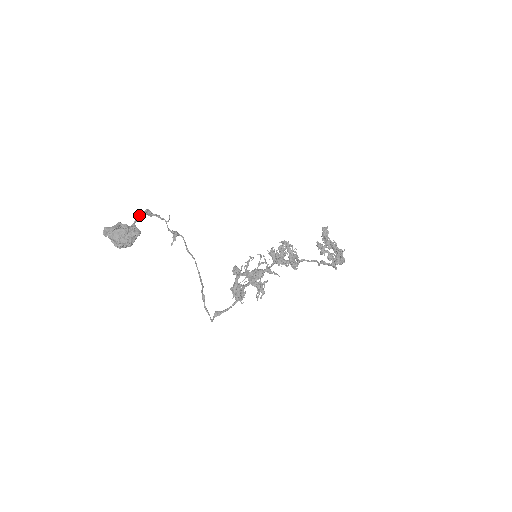
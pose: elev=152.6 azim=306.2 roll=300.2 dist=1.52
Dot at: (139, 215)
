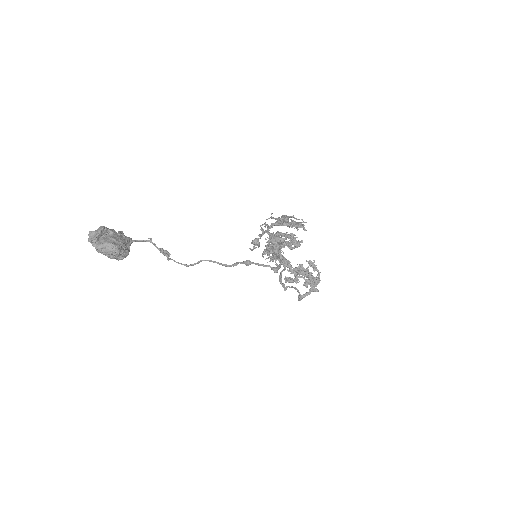
Dot at: (119, 231)
